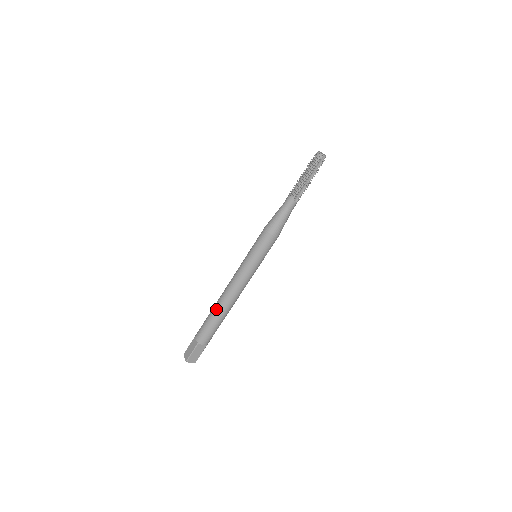
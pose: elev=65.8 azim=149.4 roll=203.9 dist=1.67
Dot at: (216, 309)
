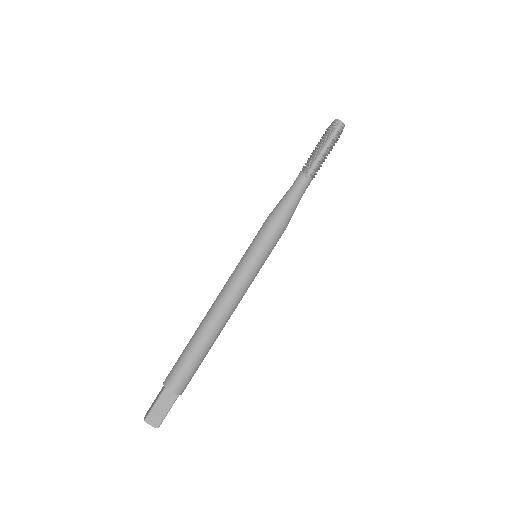
Dot at: (196, 332)
